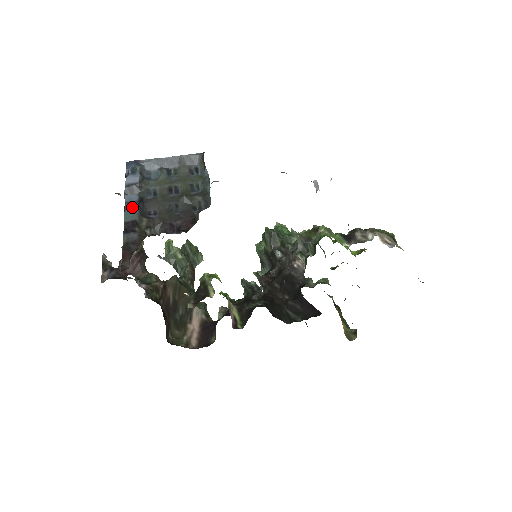
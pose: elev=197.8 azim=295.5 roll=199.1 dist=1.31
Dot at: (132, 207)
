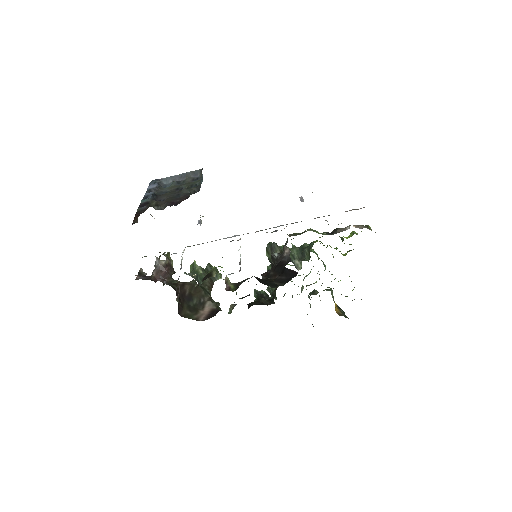
Dot at: (148, 197)
